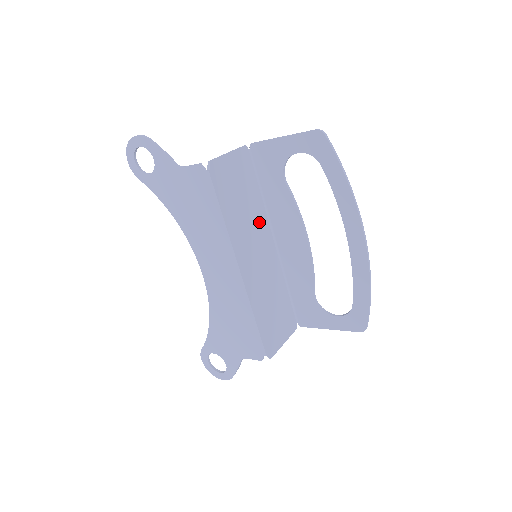
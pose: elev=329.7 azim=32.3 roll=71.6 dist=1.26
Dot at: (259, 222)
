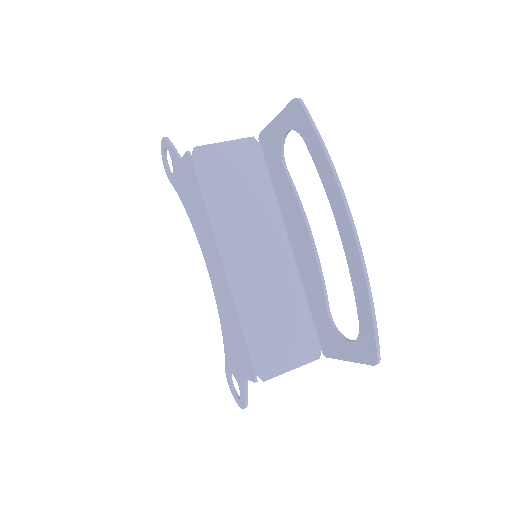
Dot at: (264, 219)
